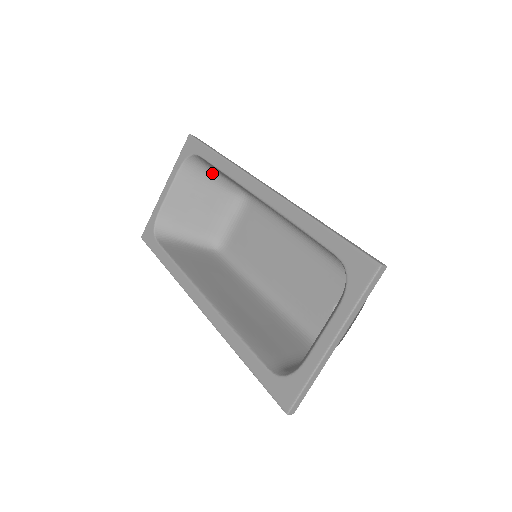
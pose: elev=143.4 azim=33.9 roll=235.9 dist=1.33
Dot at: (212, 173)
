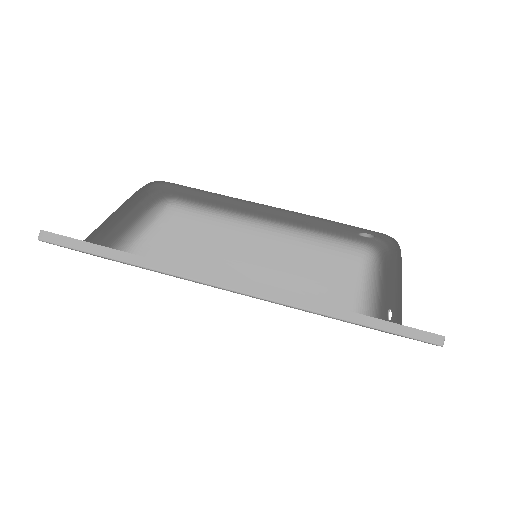
Dot at: occluded
